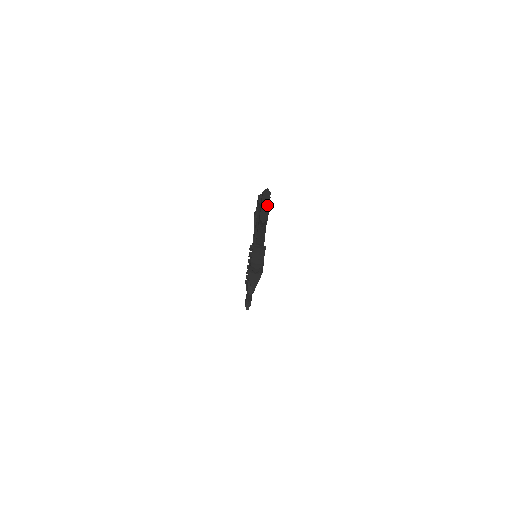
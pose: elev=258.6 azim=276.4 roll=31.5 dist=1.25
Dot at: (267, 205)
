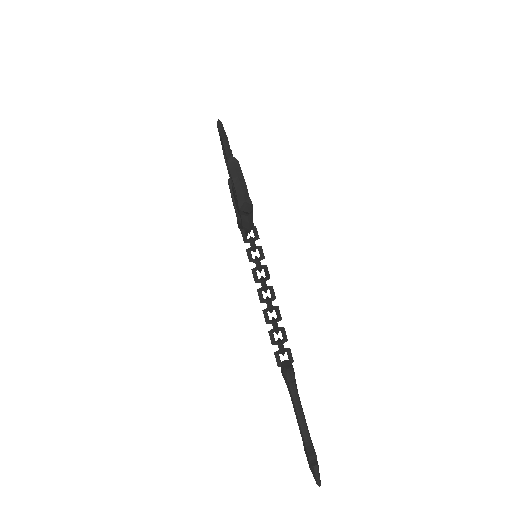
Dot at: (223, 131)
